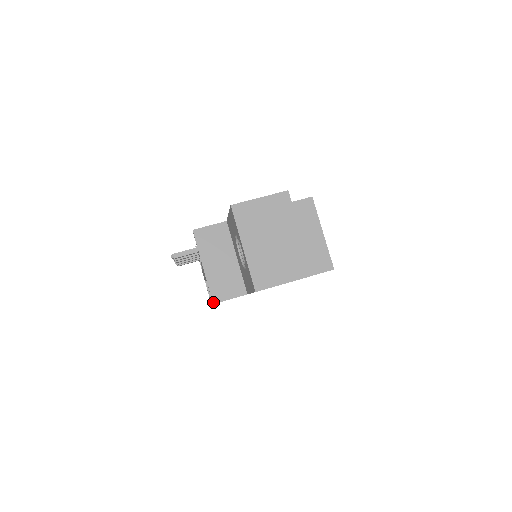
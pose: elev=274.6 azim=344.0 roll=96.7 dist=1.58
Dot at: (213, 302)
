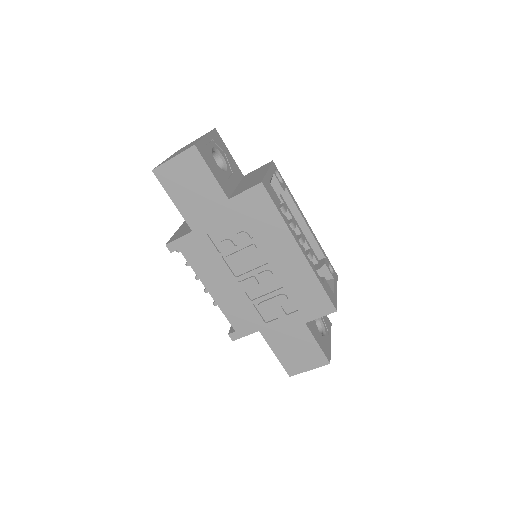
Dot at: (166, 244)
